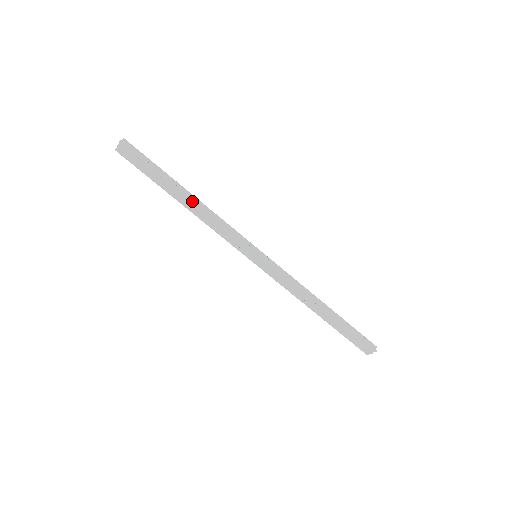
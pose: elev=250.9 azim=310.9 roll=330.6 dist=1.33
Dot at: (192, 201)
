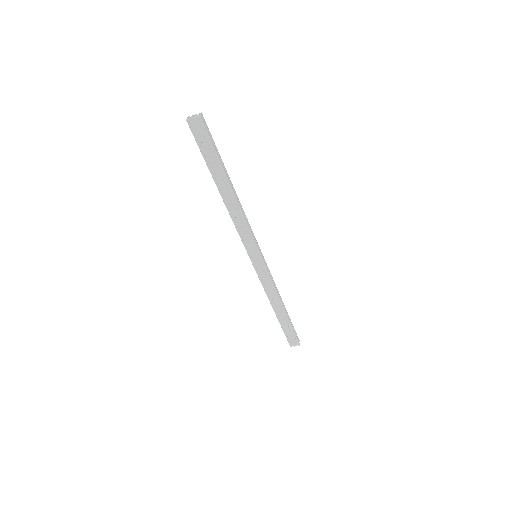
Dot at: (234, 196)
